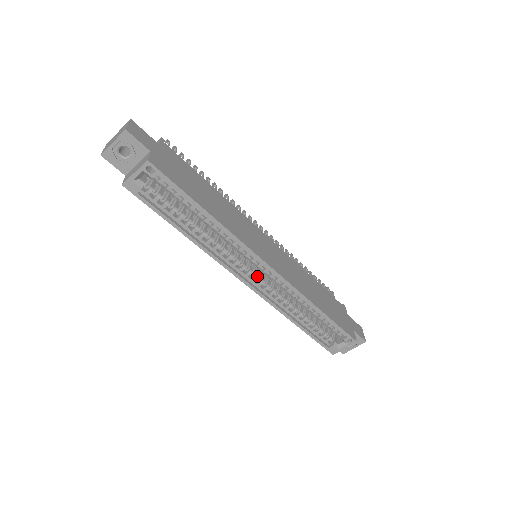
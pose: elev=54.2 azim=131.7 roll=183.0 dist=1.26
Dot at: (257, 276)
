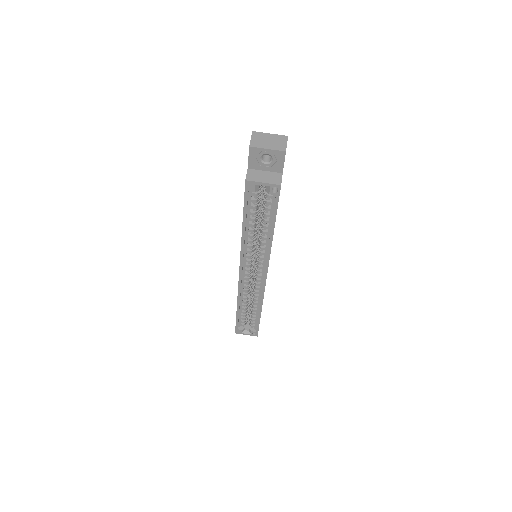
Dot at: (250, 274)
